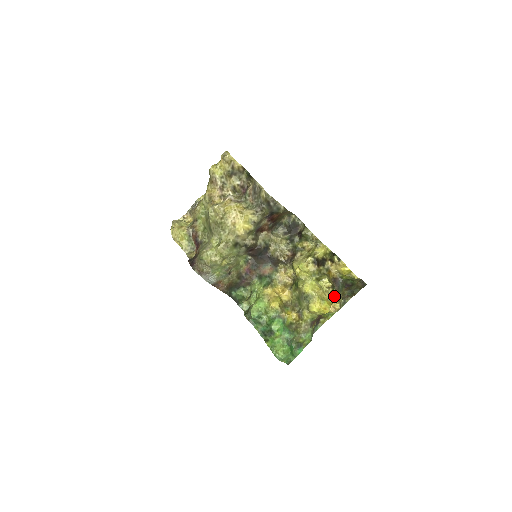
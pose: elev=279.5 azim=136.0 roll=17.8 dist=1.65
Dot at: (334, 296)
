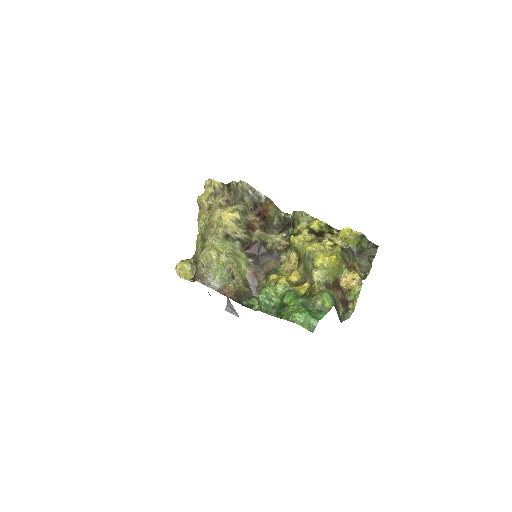
Dot at: (338, 248)
